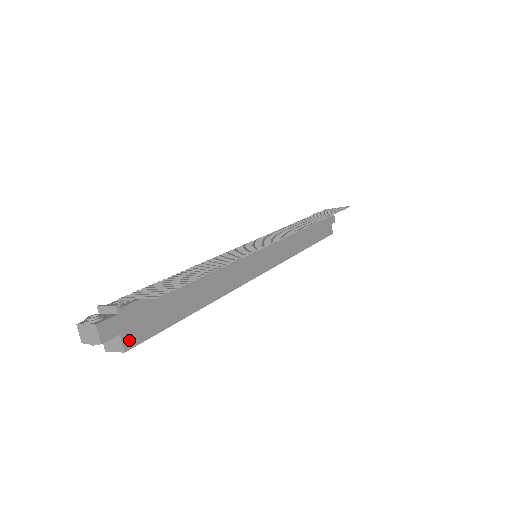
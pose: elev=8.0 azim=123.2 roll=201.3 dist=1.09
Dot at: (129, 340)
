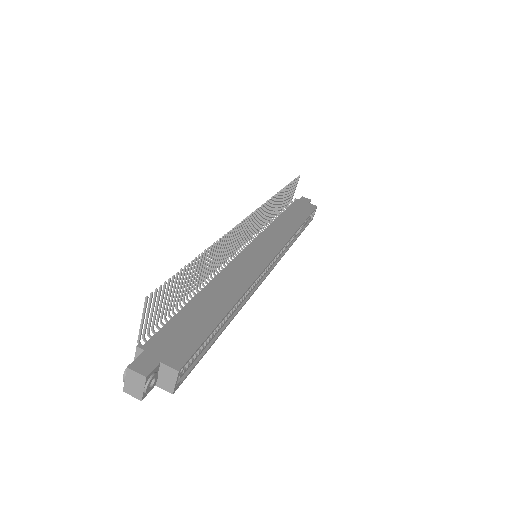
Dot at: (175, 361)
